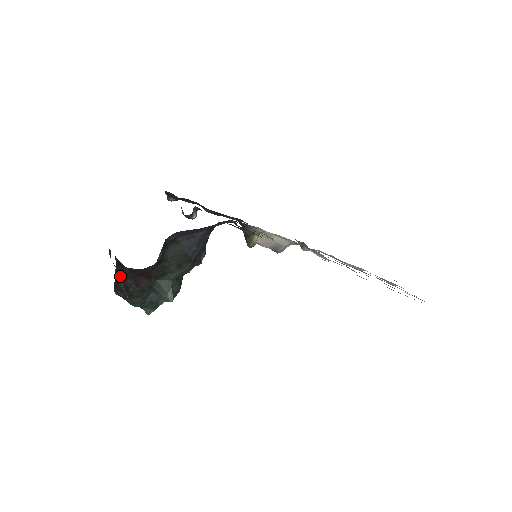
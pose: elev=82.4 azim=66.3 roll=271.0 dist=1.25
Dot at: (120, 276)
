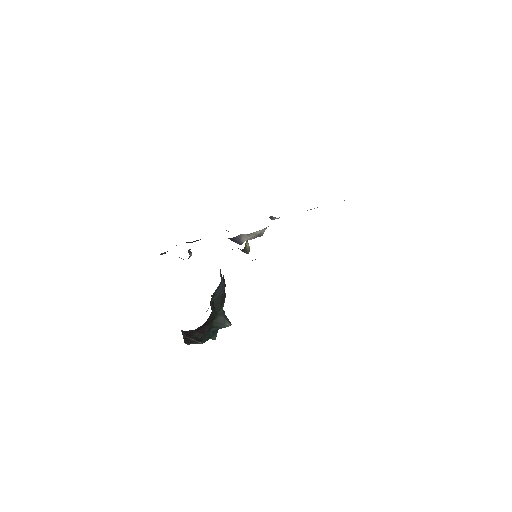
Dot at: (188, 336)
